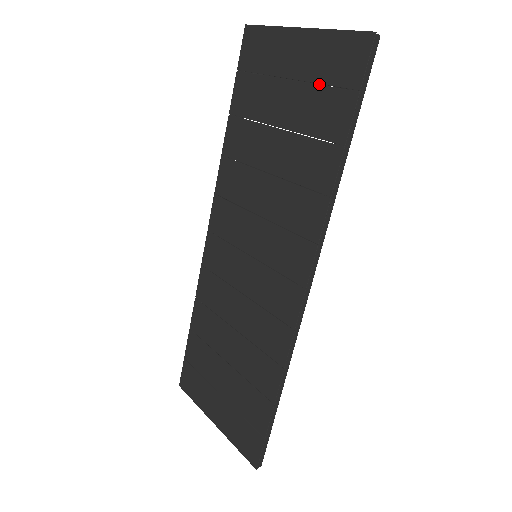
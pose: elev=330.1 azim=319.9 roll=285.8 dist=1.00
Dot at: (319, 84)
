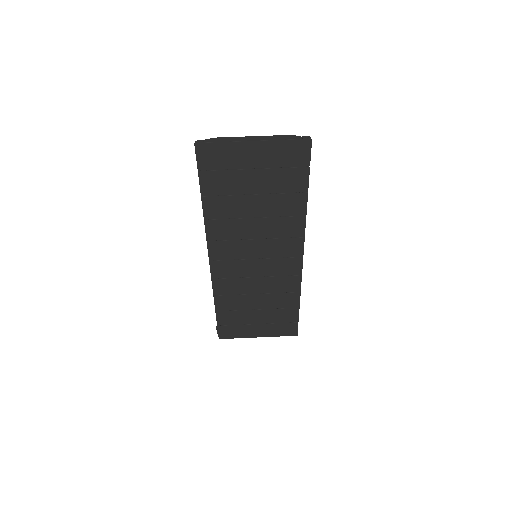
Dot at: occluded
